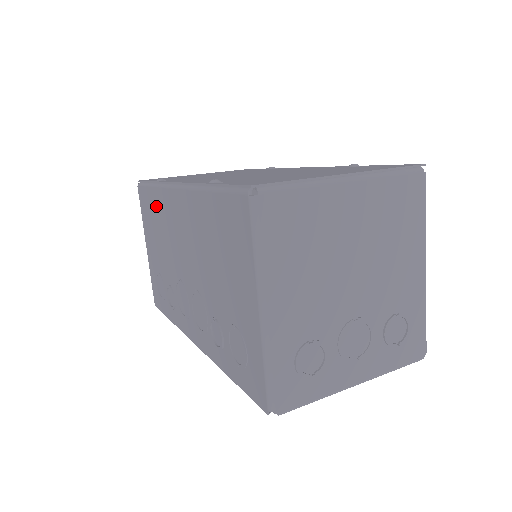
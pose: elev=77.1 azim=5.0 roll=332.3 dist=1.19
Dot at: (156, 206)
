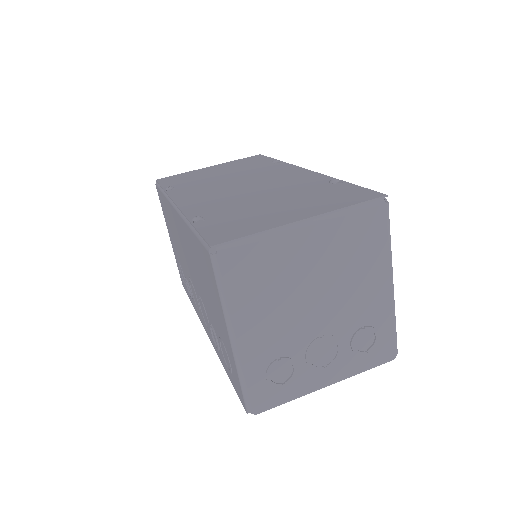
Dot at: (168, 211)
